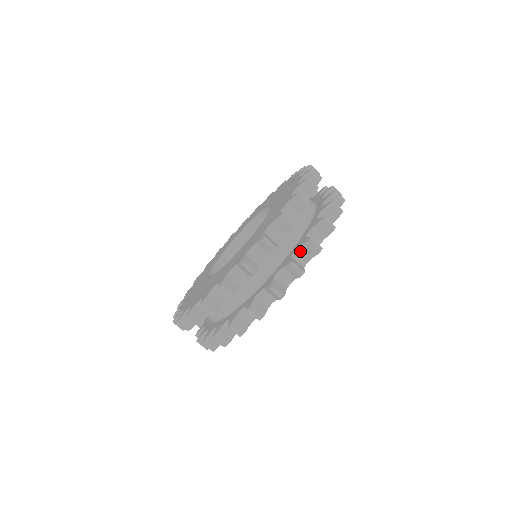
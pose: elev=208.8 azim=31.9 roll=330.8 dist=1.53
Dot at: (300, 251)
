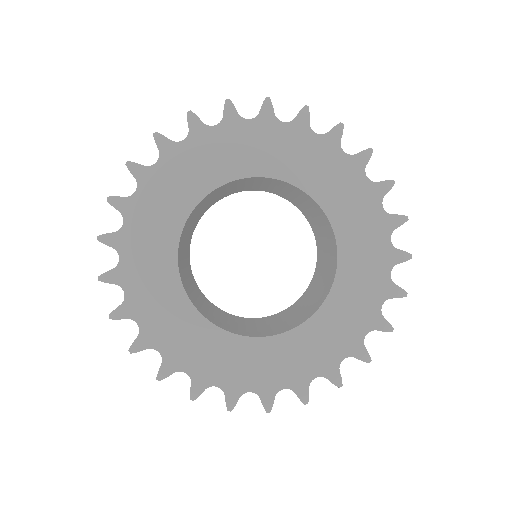
Dot at: occluded
